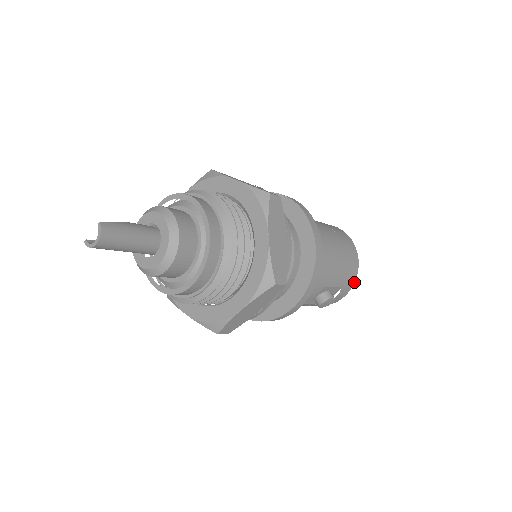
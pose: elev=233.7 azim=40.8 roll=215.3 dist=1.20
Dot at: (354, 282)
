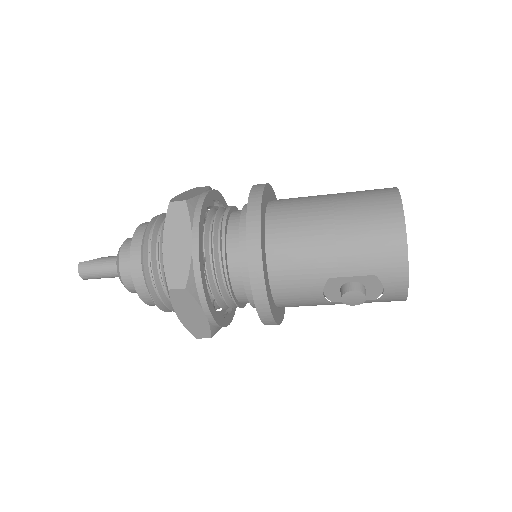
Dot at: (407, 263)
